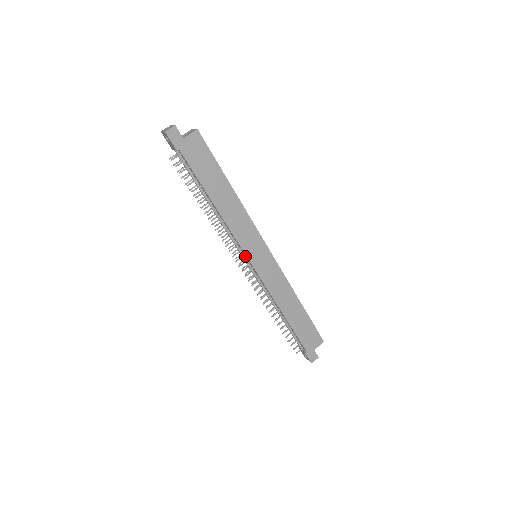
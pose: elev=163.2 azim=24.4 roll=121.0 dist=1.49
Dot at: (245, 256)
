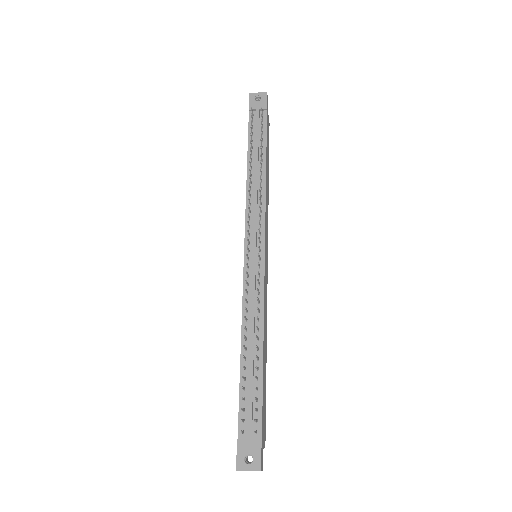
Dot at: occluded
